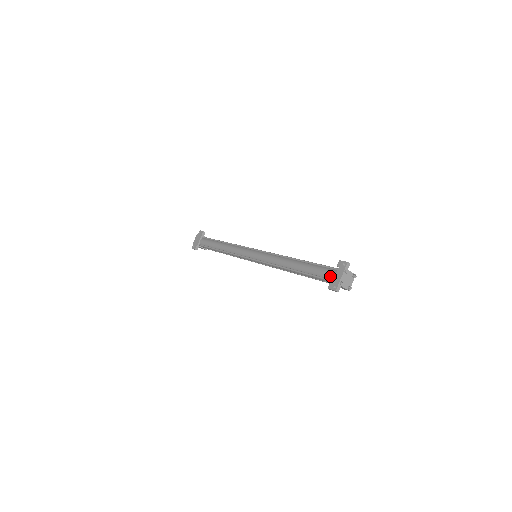
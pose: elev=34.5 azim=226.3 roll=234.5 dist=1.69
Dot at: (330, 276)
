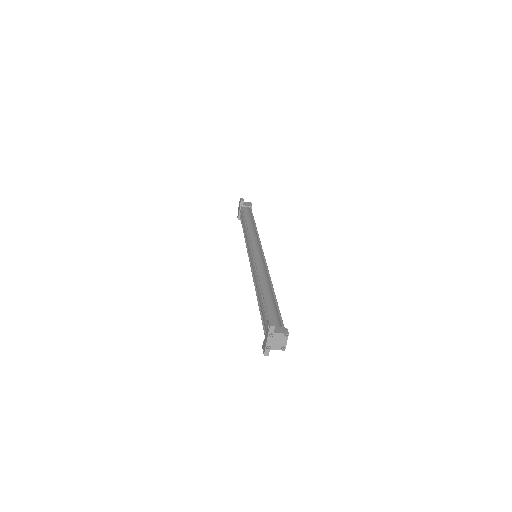
Dot at: (265, 332)
